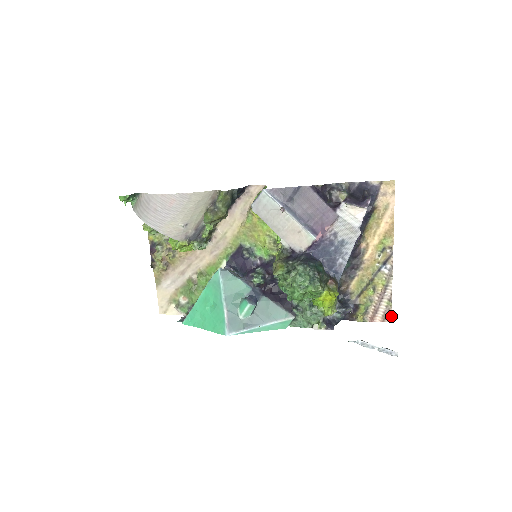
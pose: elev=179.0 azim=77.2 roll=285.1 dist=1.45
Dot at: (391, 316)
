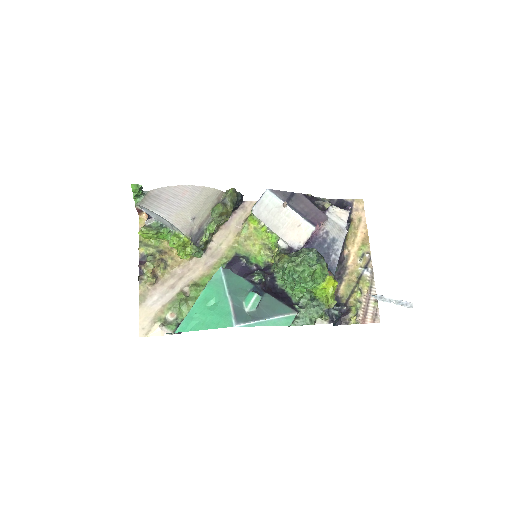
Dot at: (379, 317)
